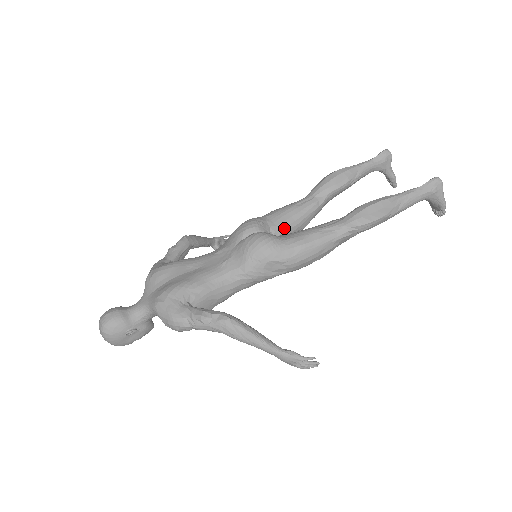
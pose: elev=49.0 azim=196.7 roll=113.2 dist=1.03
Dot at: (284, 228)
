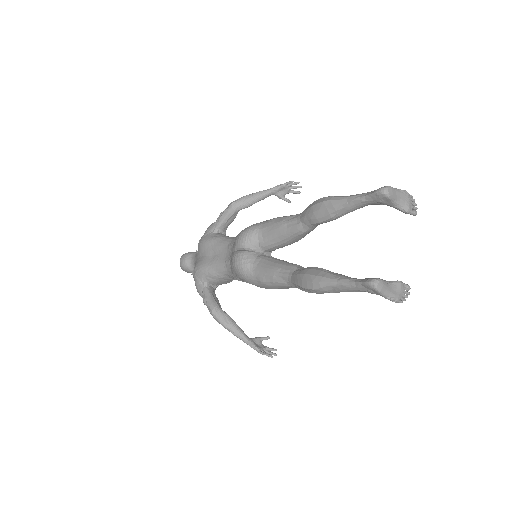
Dot at: (271, 245)
